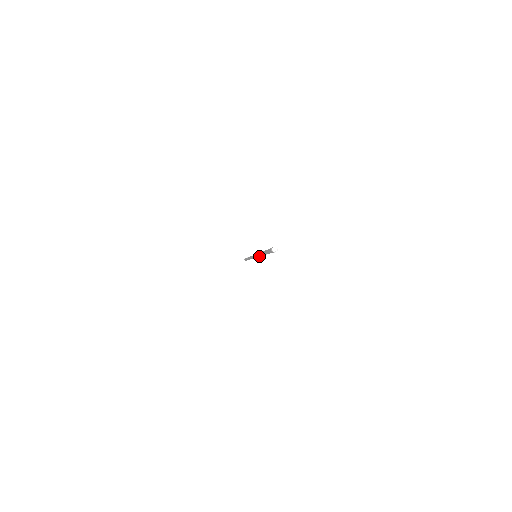
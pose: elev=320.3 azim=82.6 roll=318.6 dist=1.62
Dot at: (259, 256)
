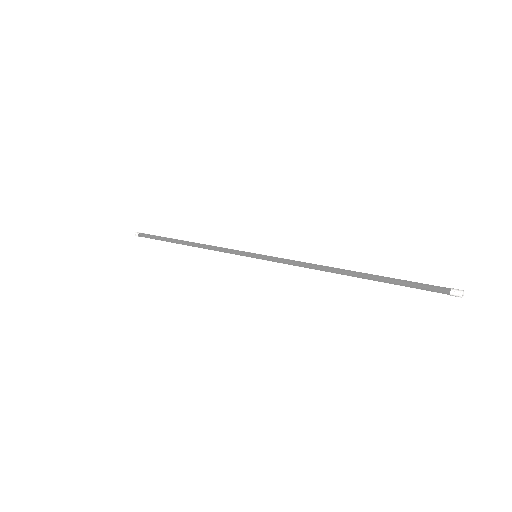
Dot at: (299, 266)
